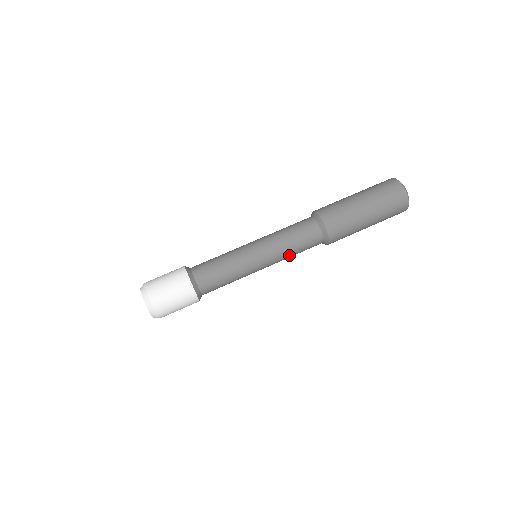
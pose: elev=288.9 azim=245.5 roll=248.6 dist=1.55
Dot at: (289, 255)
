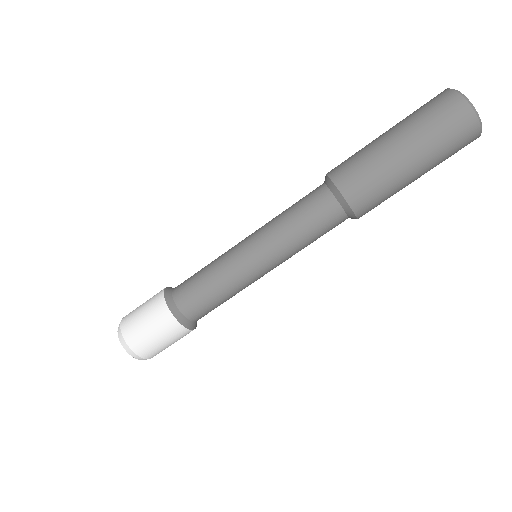
Dot at: (296, 243)
